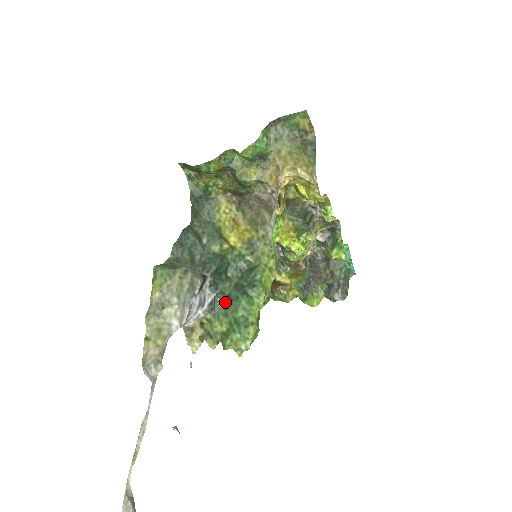
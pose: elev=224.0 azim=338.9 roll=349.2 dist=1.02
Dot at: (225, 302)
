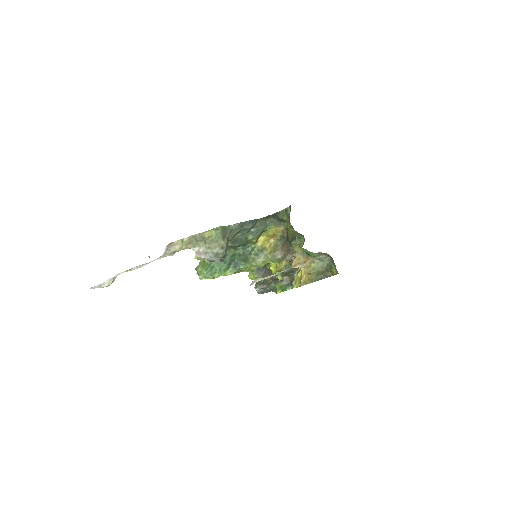
Dot at: occluded
